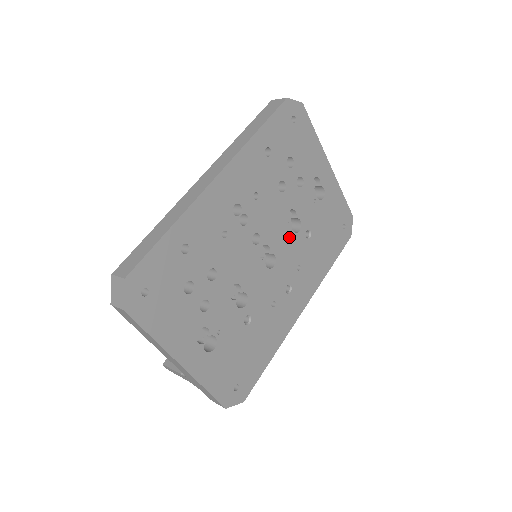
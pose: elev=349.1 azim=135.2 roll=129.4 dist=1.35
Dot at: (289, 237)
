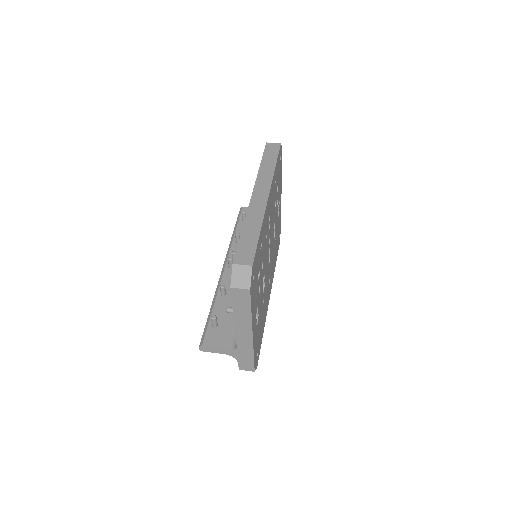
Dot at: occluded
